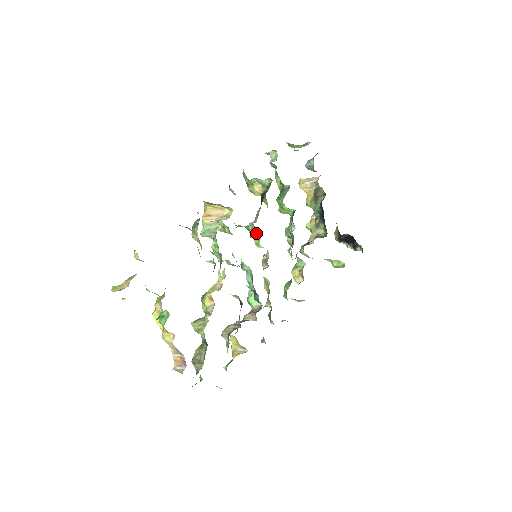
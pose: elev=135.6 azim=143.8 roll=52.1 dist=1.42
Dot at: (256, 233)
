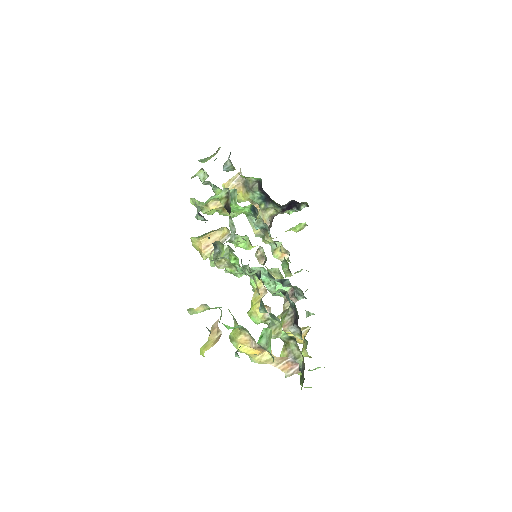
Dot at: (242, 239)
